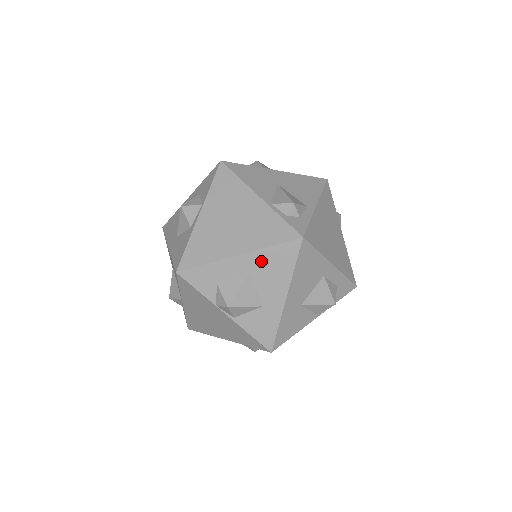
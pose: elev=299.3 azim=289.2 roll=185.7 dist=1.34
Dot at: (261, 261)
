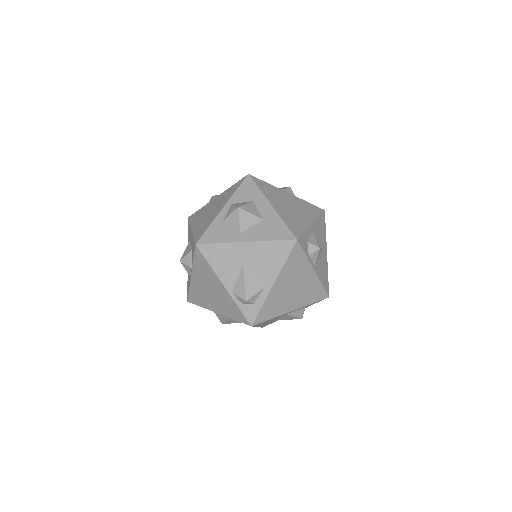
Dot at: occluded
